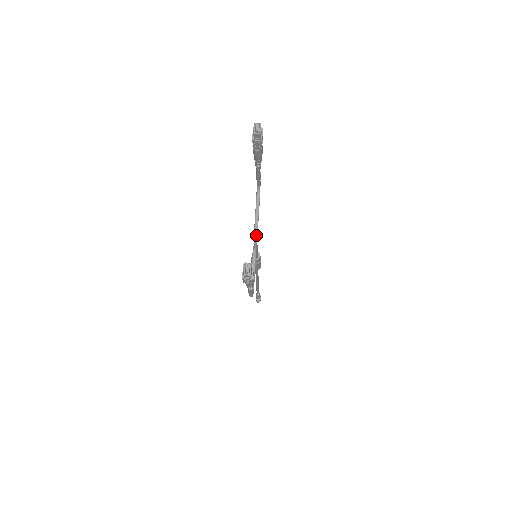
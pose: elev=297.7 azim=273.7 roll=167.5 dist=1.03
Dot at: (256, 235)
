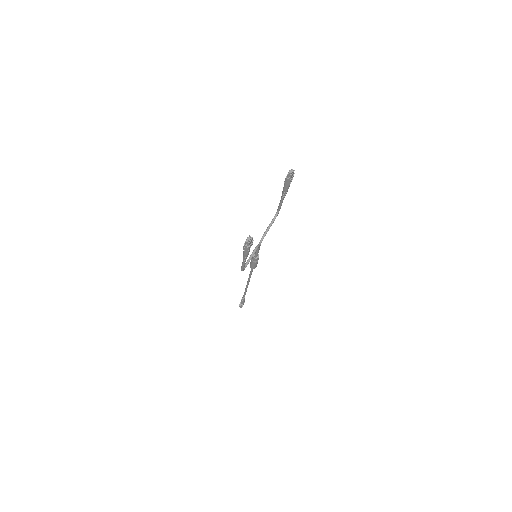
Dot at: (262, 239)
